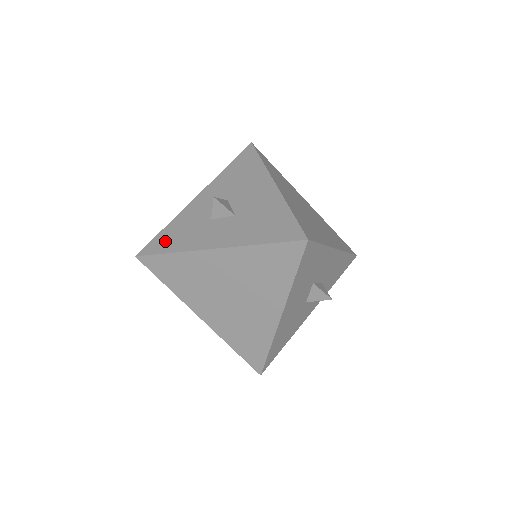
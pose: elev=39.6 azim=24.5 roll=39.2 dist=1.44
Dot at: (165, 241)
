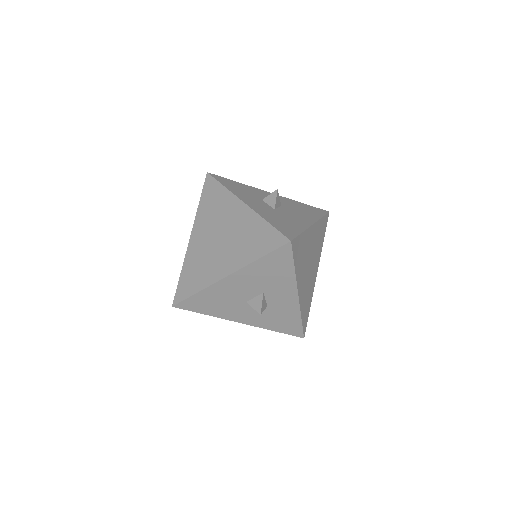
Dot at: (229, 183)
